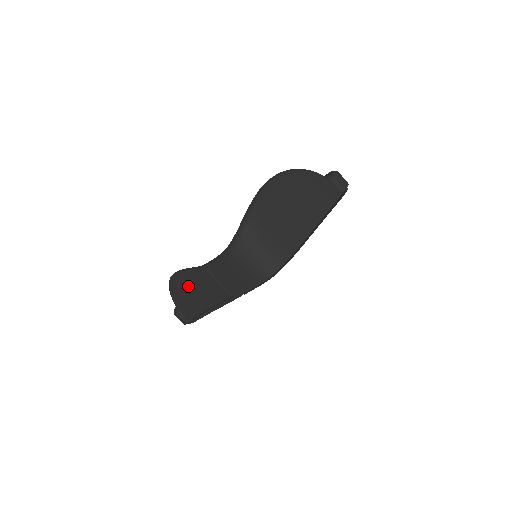
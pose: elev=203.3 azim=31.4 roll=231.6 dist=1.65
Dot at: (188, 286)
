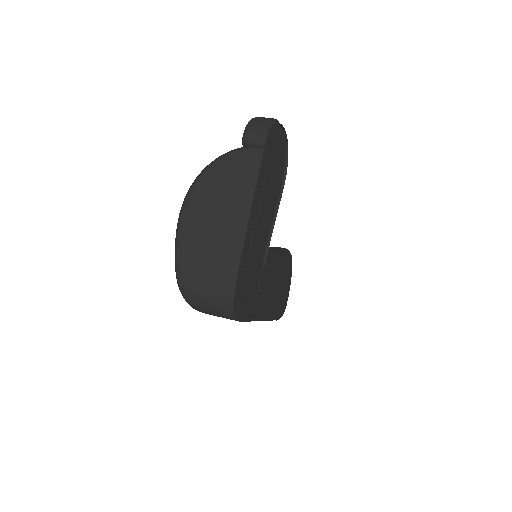
Dot at: occluded
